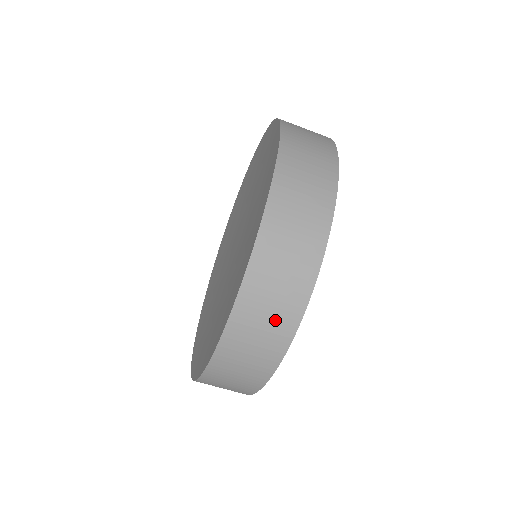
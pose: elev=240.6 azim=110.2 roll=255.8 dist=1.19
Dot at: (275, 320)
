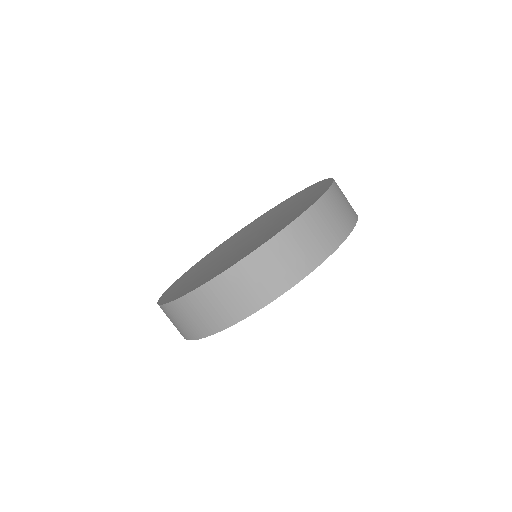
Dot at: (230, 306)
